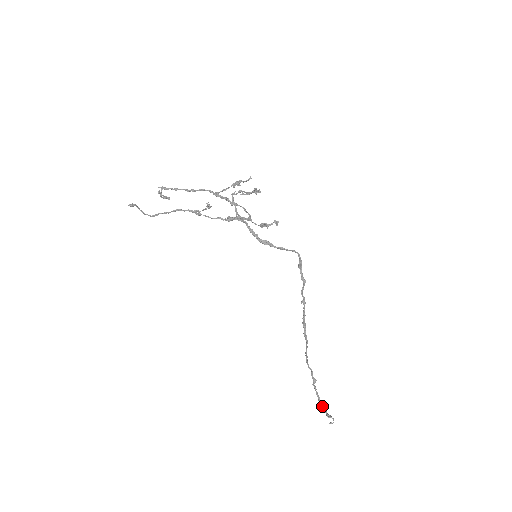
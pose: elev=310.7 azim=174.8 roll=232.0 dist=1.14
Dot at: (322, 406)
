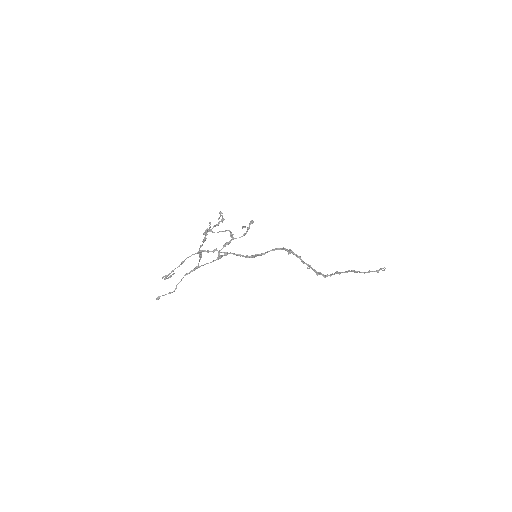
Dot at: (369, 272)
